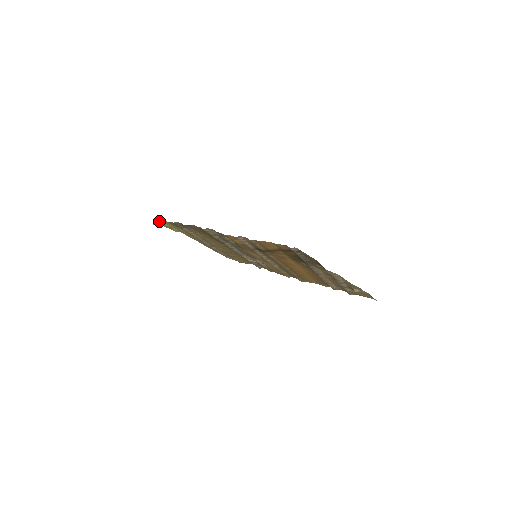
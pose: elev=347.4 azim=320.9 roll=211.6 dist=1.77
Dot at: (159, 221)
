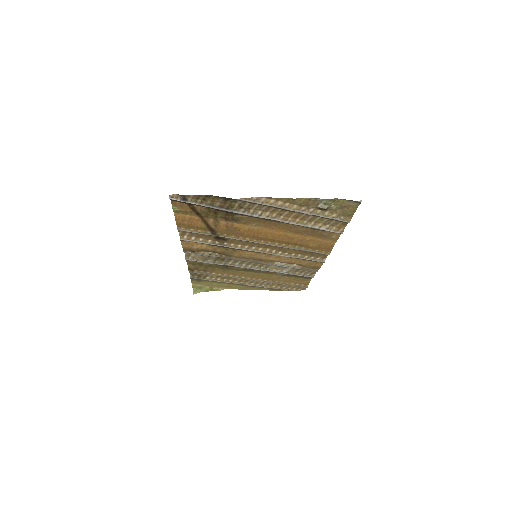
Dot at: (195, 288)
